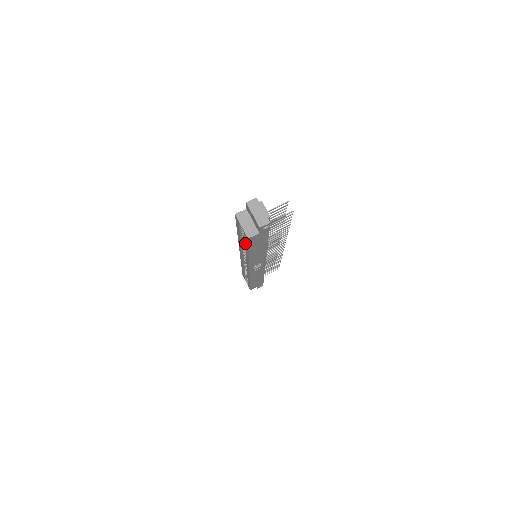
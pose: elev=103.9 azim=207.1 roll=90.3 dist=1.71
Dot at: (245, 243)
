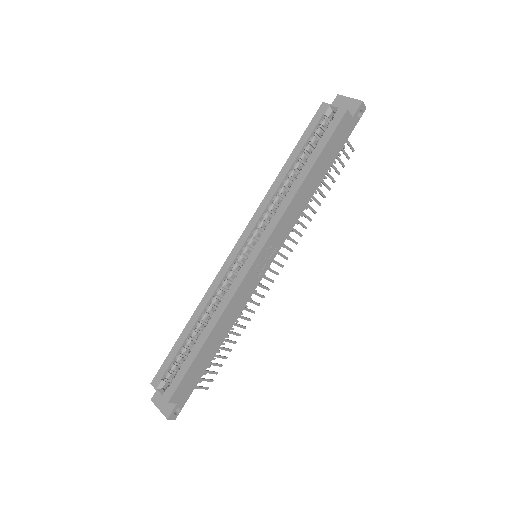
Dot at: (318, 145)
